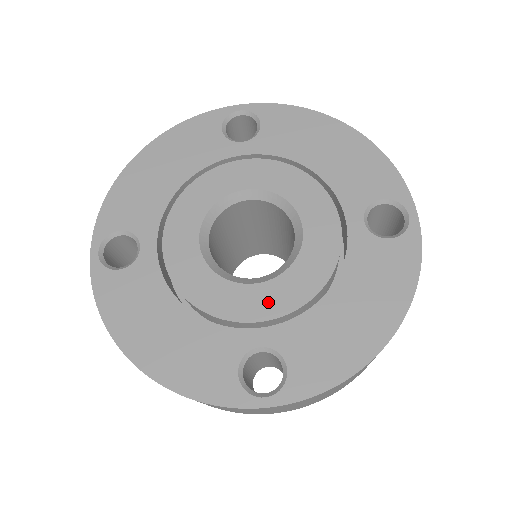
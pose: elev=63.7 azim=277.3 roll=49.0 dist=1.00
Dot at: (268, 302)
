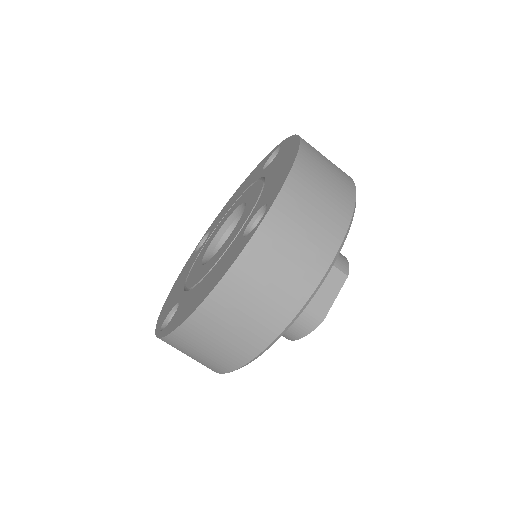
Dot at: (243, 220)
